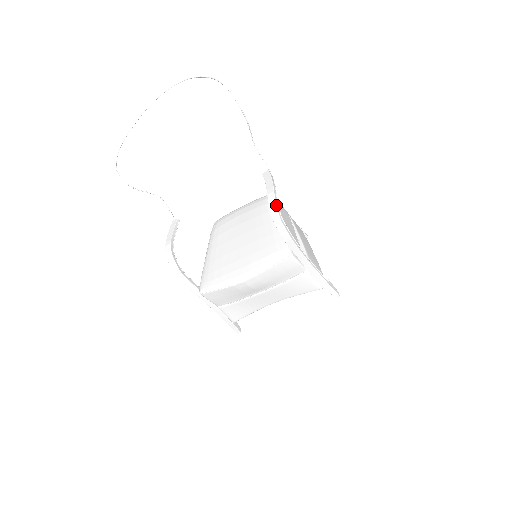
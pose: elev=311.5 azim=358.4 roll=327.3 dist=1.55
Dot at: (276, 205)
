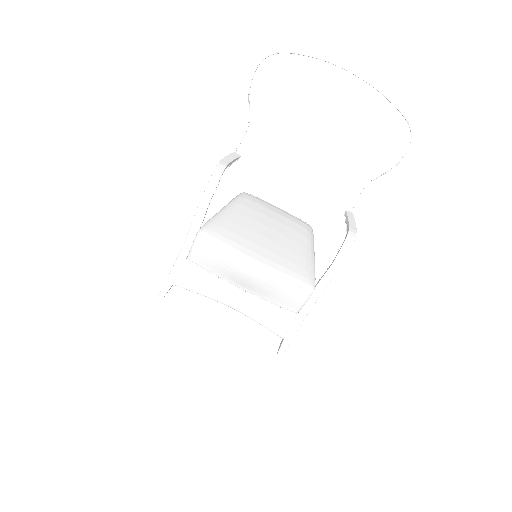
Dot at: occluded
